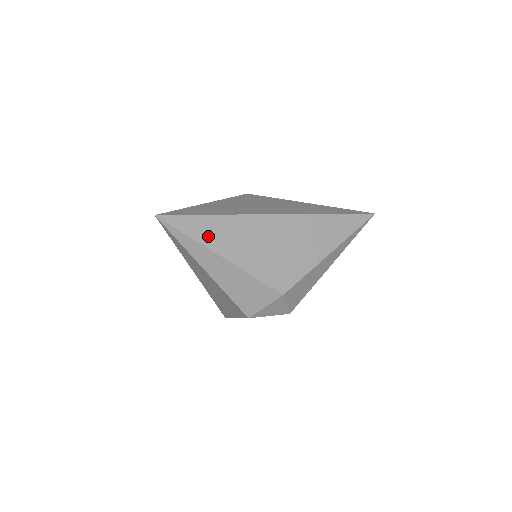
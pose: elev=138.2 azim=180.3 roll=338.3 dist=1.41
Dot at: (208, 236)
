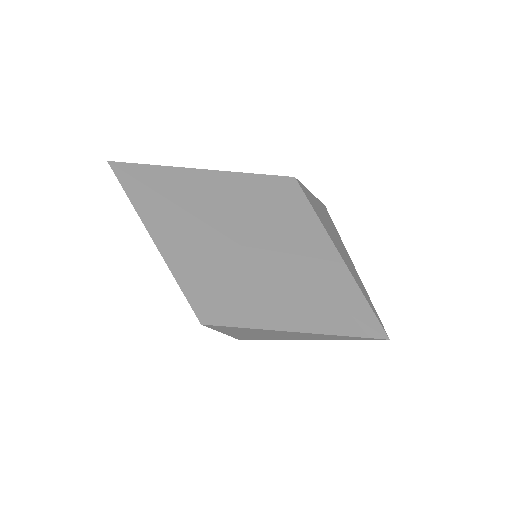
Dot at: (148, 214)
